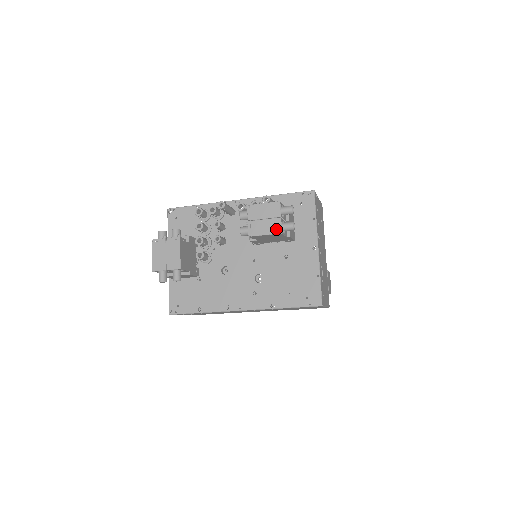
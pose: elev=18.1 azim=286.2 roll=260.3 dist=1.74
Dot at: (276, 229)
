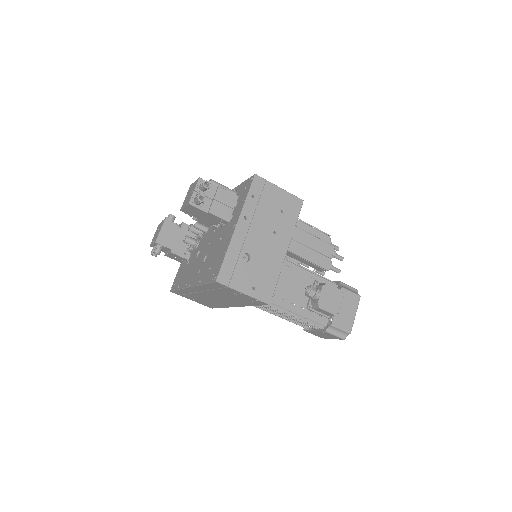
Dot at: (188, 201)
